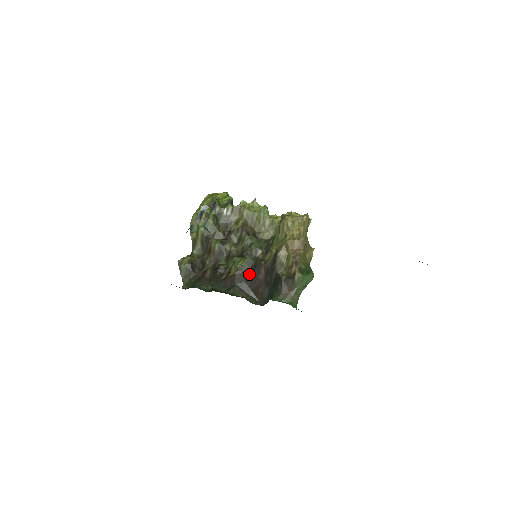
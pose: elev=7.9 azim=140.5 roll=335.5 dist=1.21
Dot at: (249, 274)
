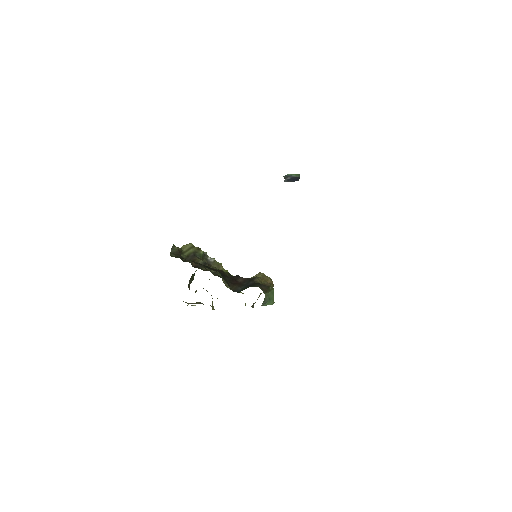
Dot at: occluded
